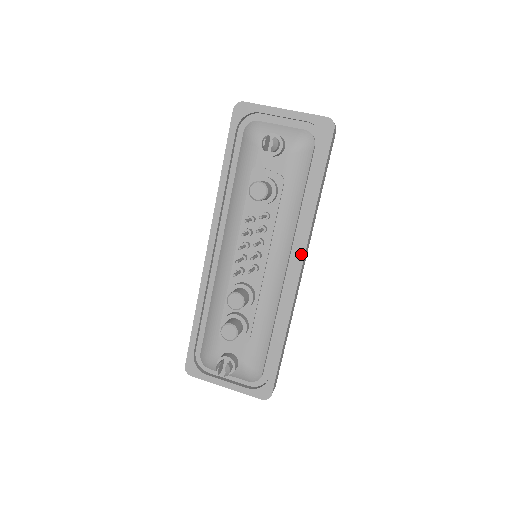
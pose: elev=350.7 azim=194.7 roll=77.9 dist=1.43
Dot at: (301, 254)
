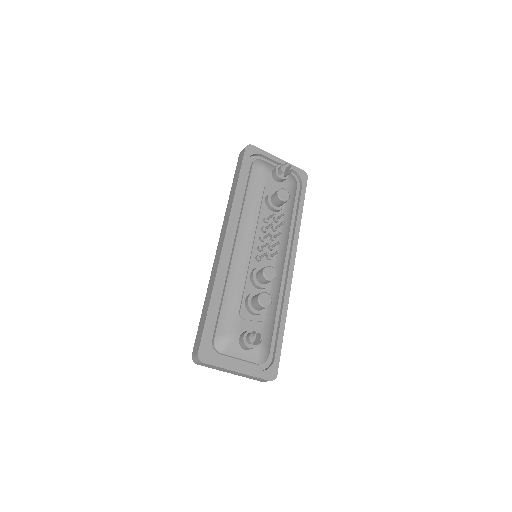
Dot at: (293, 254)
